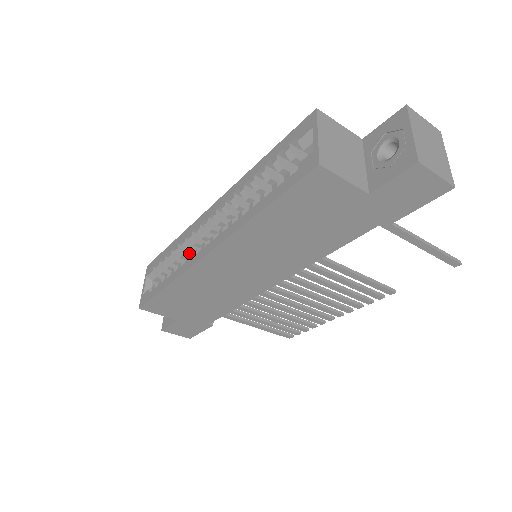
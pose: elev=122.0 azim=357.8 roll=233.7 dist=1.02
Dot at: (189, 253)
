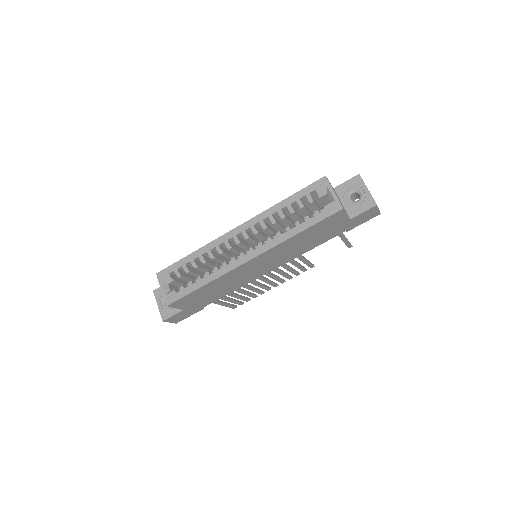
Dot at: (207, 260)
